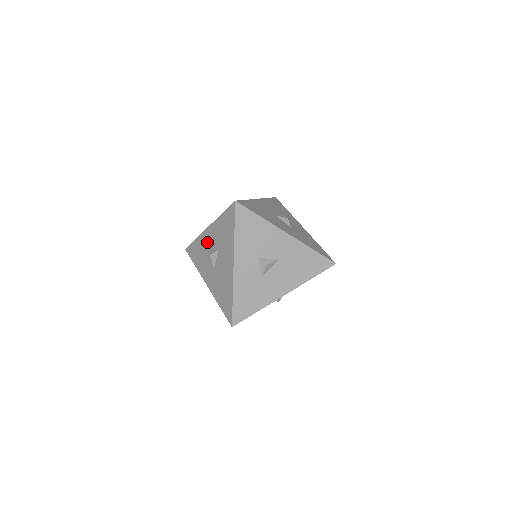
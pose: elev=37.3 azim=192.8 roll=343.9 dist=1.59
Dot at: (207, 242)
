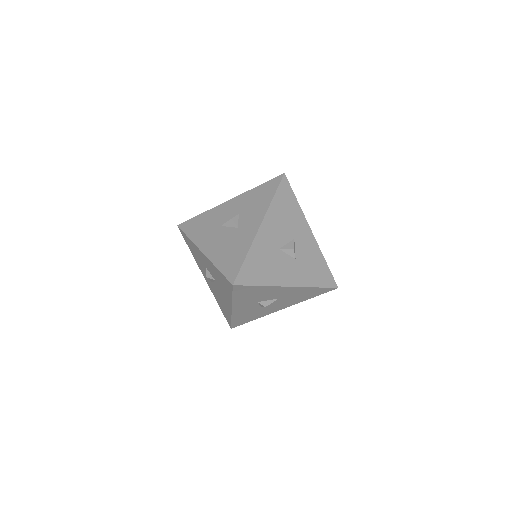
Dot at: (202, 260)
